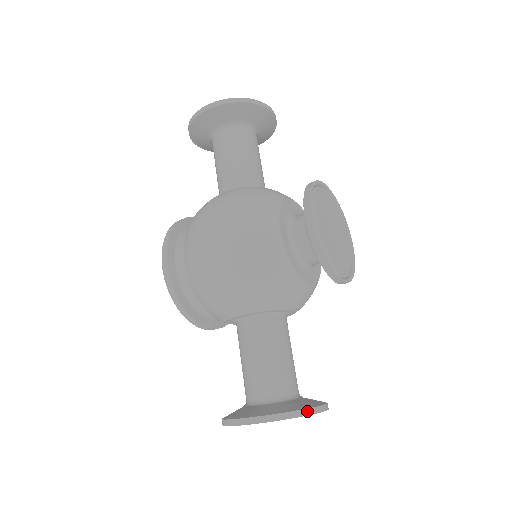
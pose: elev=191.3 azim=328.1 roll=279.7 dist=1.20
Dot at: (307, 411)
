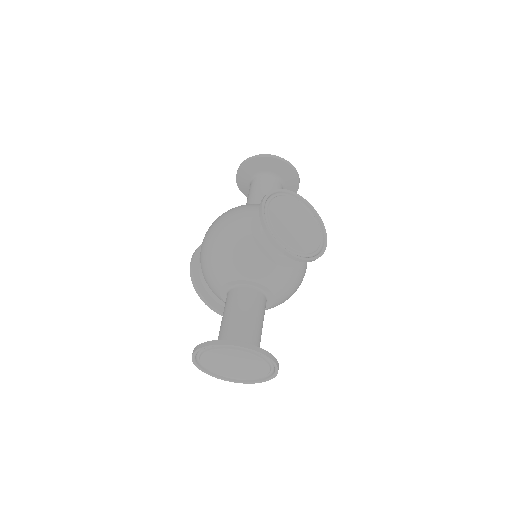
Dot at: (240, 343)
